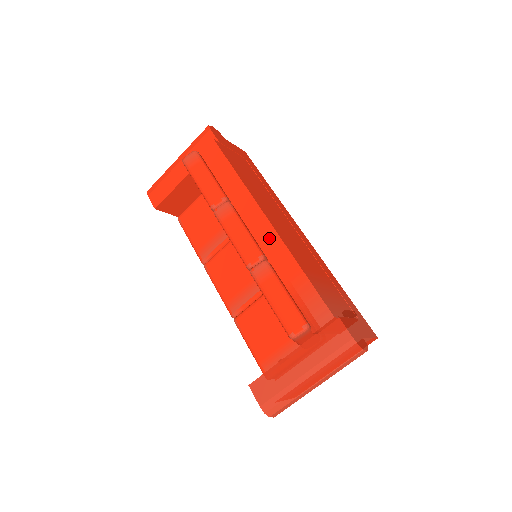
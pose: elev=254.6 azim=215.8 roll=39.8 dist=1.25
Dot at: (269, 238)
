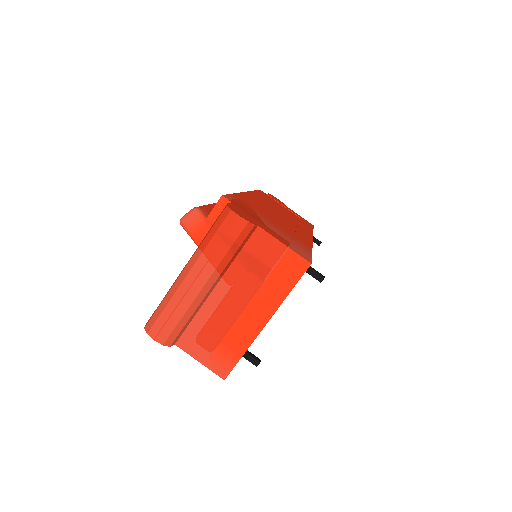
Dot at: occluded
